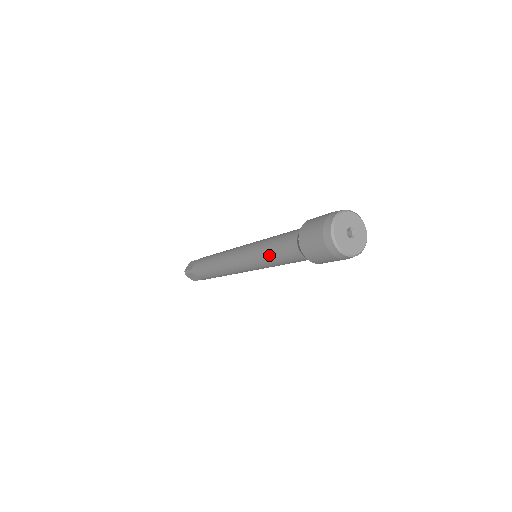
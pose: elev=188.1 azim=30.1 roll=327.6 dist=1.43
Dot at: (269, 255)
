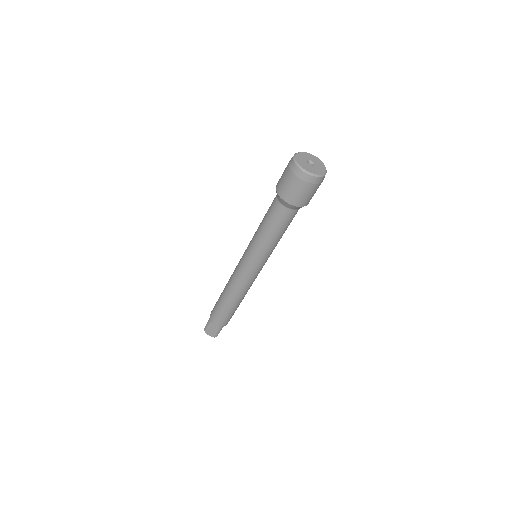
Dot at: (261, 231)
